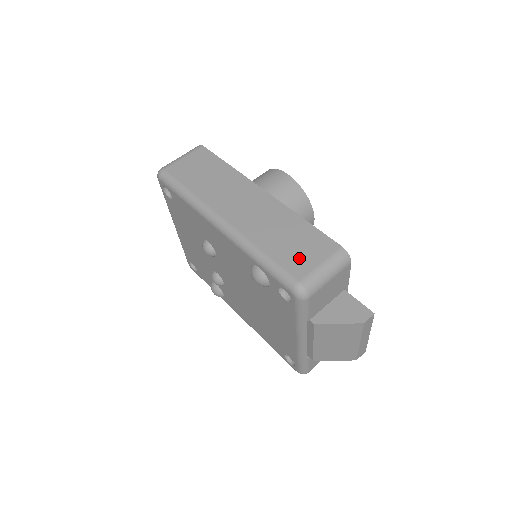
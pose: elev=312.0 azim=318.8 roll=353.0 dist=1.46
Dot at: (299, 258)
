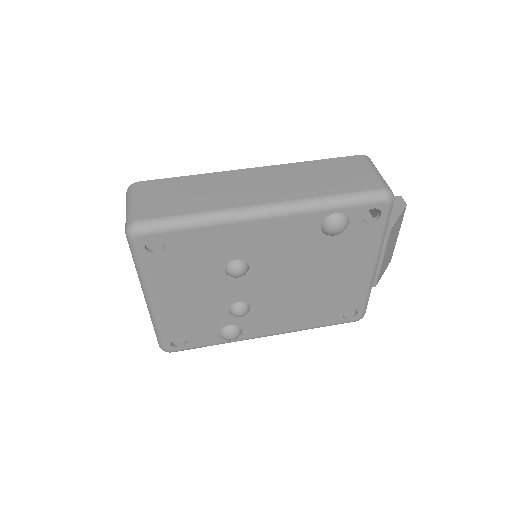
Dot at: (356, 179)
